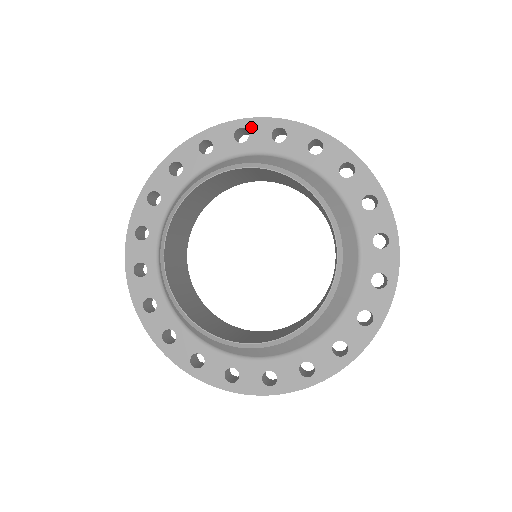
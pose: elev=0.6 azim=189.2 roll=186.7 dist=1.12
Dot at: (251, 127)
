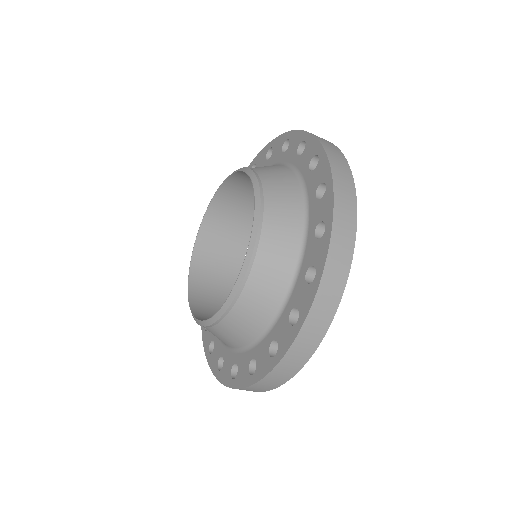
Dot at: occluded
